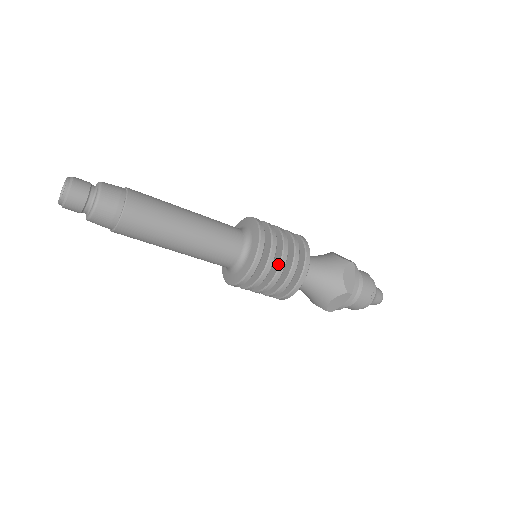
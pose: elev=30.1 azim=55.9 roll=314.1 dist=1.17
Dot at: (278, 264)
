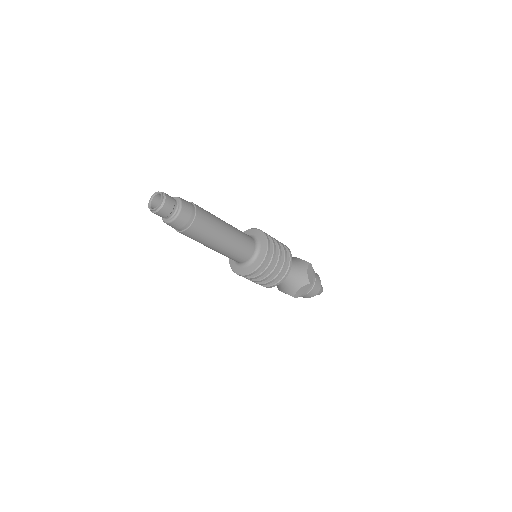
Dot at: (261, 278)
